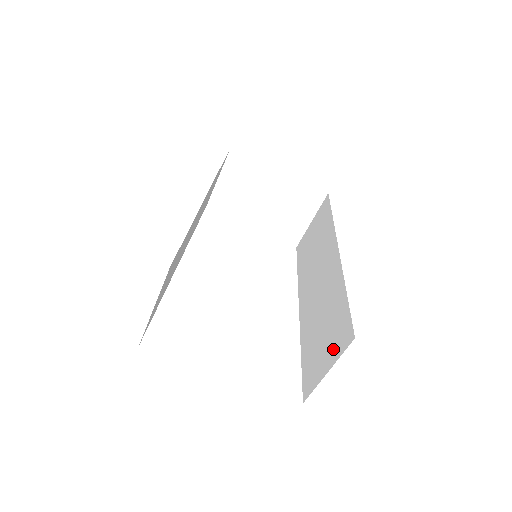
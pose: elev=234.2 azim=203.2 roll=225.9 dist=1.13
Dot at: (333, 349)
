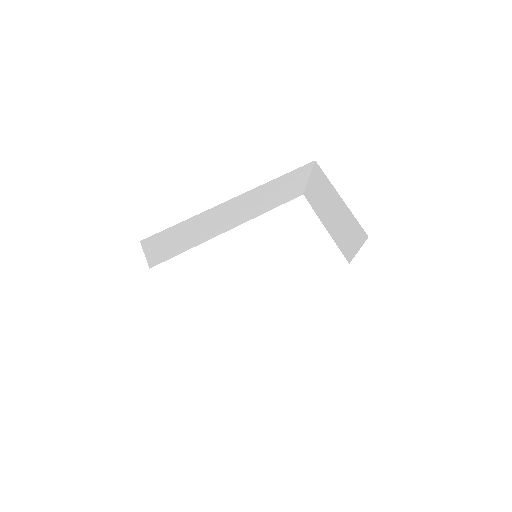
Dot at: occluded
